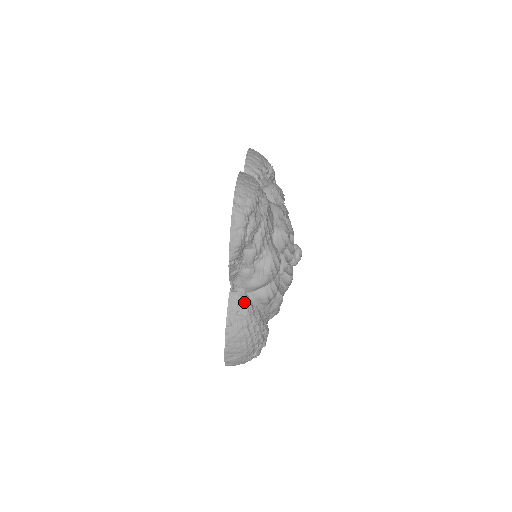
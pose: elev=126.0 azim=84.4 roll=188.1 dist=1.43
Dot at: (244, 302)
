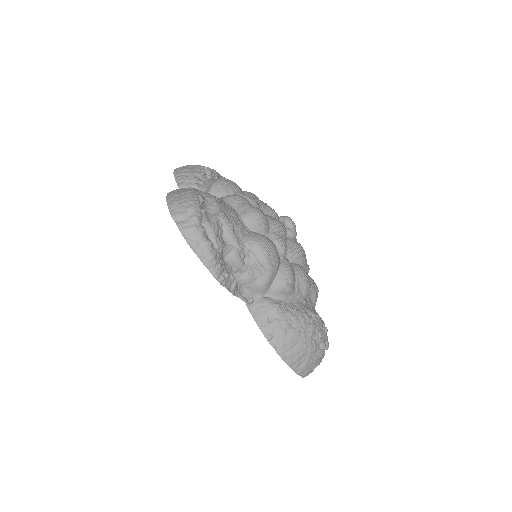
Dot at: (268, 306)
